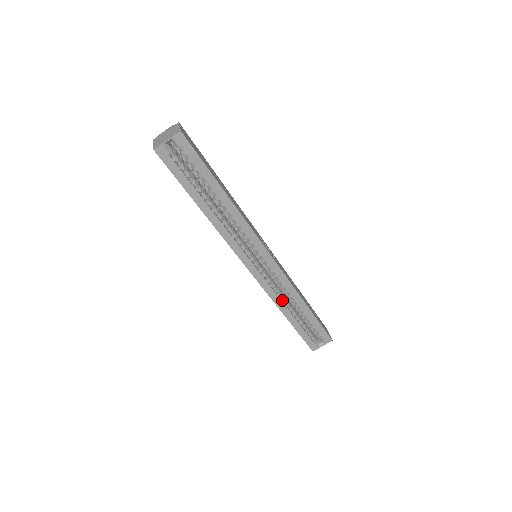
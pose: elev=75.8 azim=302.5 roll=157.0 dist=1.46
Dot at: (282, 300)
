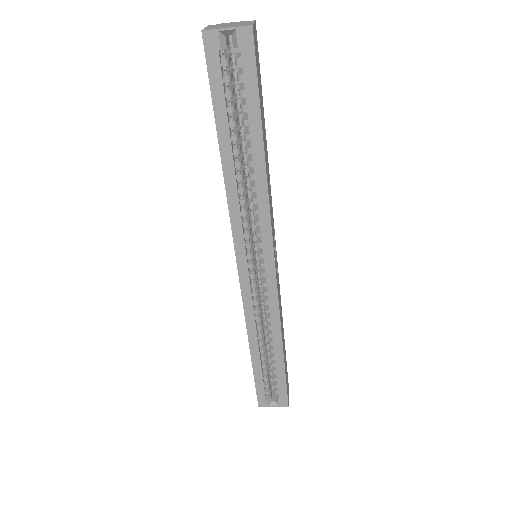
Dot at: (257, 327)
